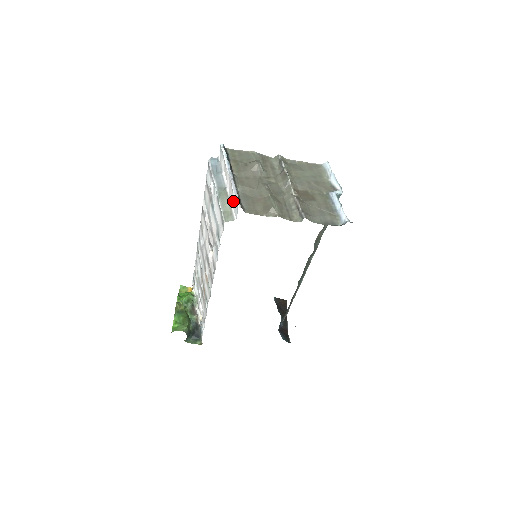
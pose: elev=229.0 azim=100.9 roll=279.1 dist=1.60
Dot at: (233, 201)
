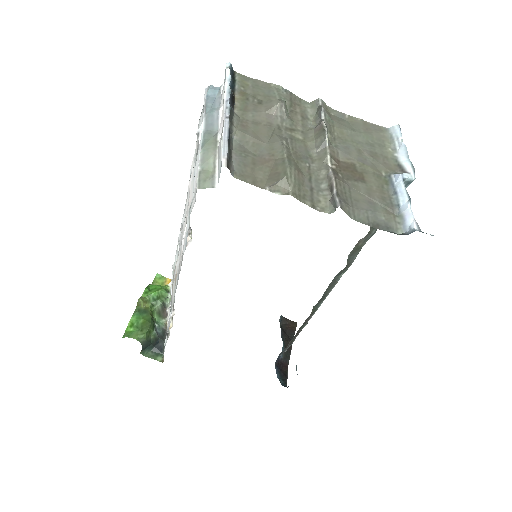
Dot at: (219, 154)
